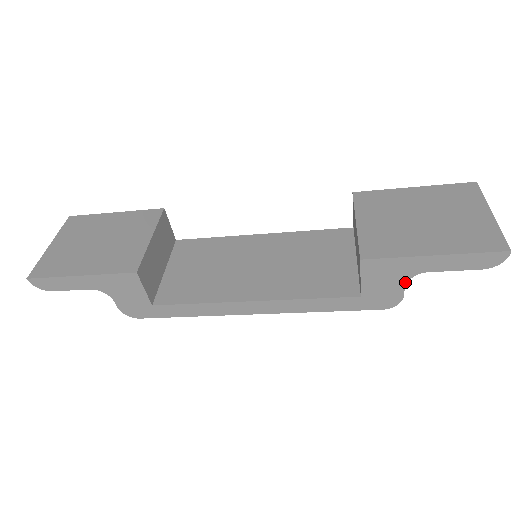
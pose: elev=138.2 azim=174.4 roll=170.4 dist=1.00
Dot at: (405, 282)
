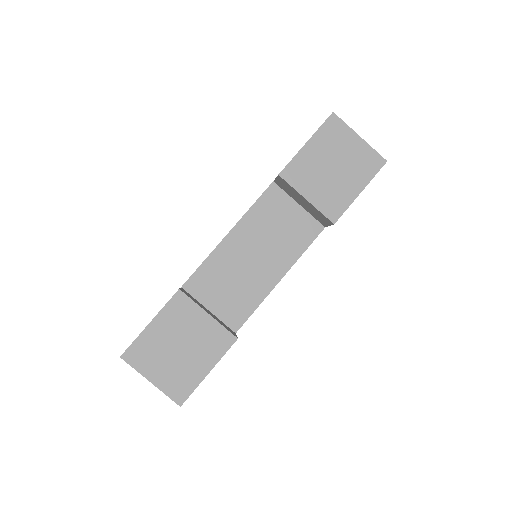
Dot at: occluded
